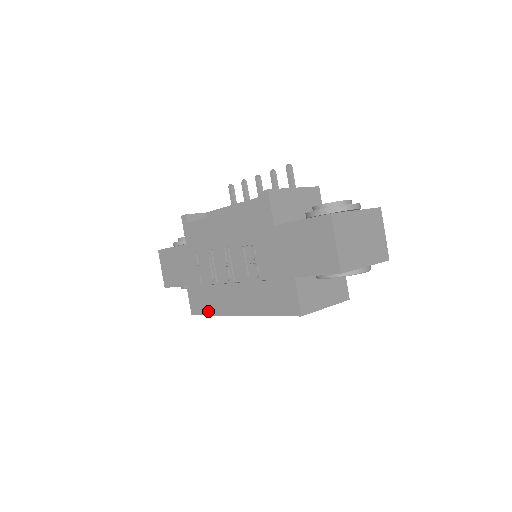
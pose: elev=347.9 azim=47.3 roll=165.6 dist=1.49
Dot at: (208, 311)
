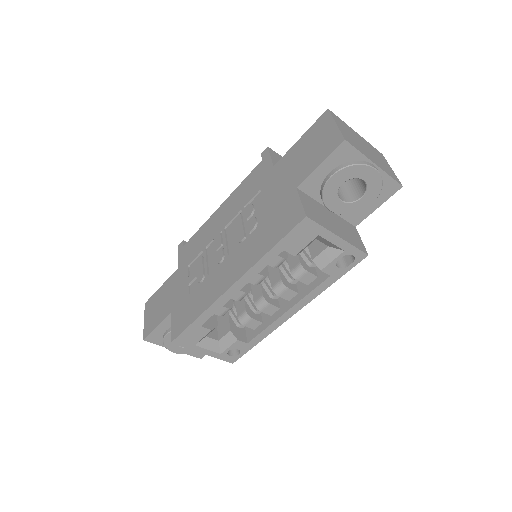
Dot at: (193, 317)
